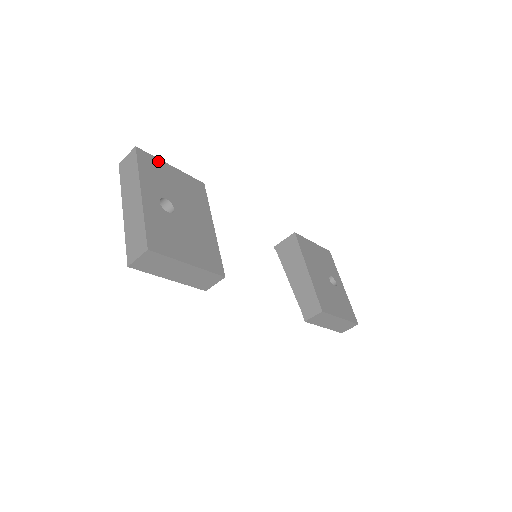
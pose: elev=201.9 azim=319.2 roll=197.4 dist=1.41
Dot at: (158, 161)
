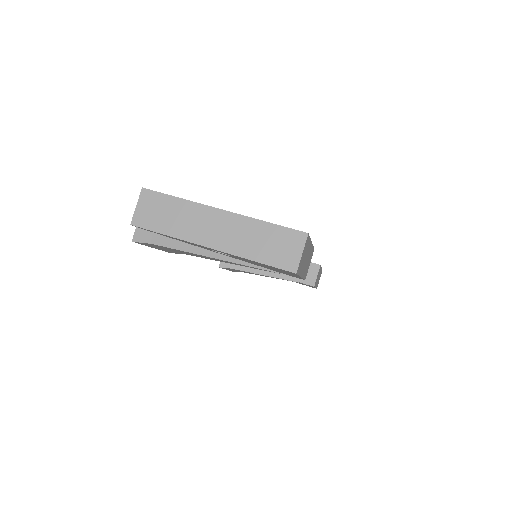
Dot at: occluded
